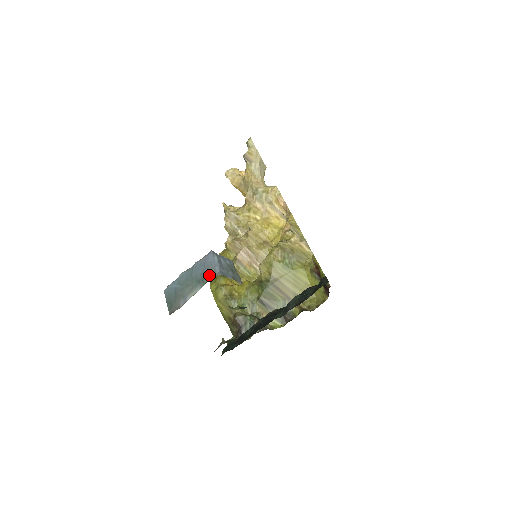
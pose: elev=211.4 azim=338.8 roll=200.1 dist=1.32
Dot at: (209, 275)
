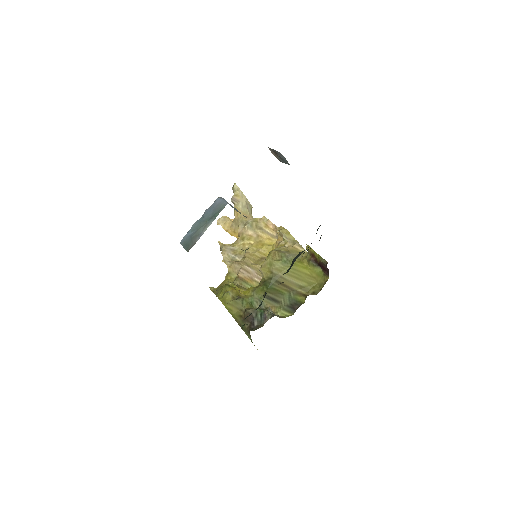
Dot at: (219, 210)
